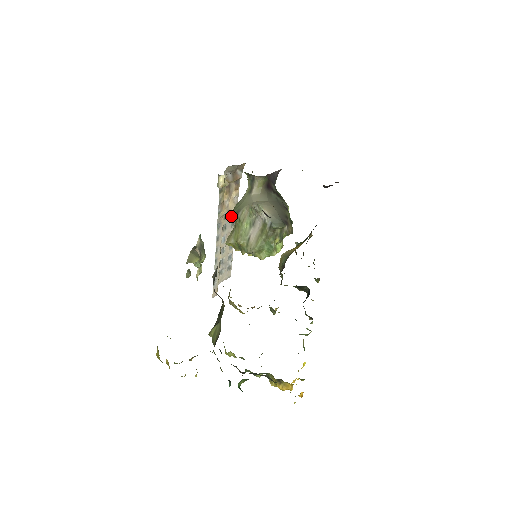
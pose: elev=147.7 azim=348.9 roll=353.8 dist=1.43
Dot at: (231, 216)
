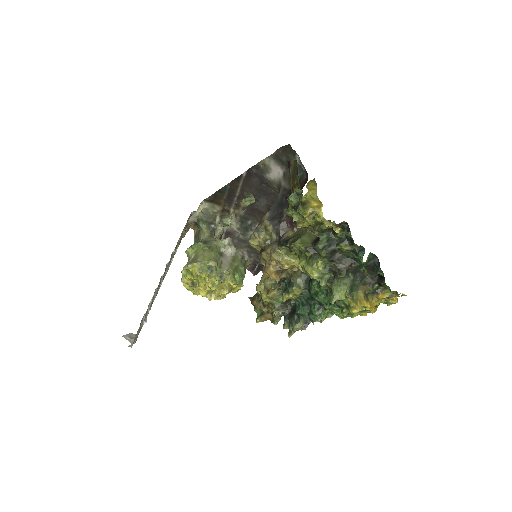
Dot at: occluded
